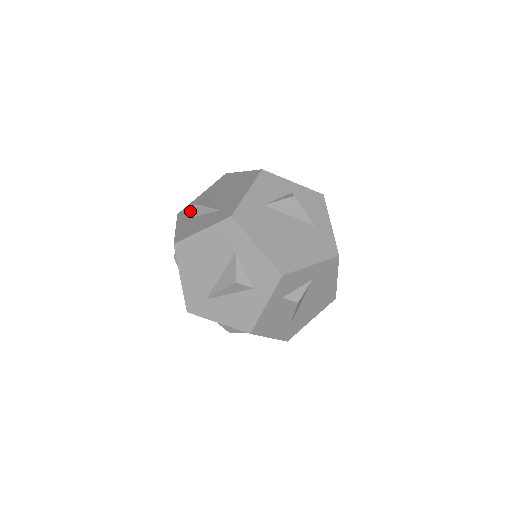
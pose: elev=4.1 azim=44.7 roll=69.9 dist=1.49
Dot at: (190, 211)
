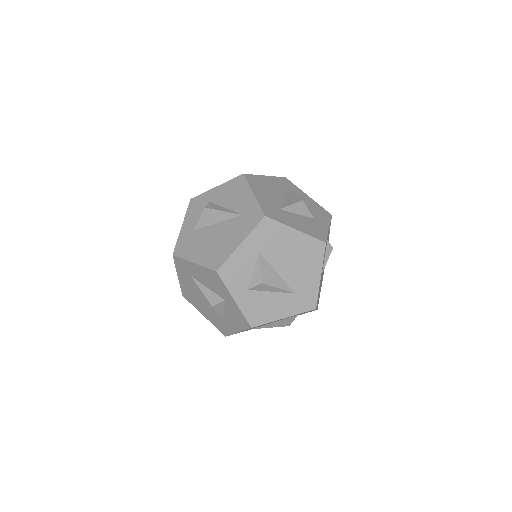
Dot at: (242, 276)
